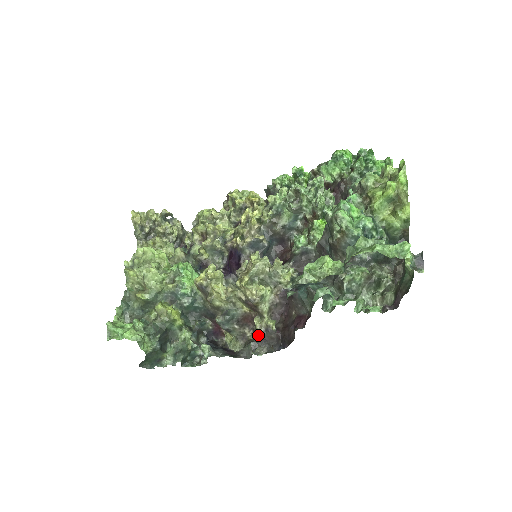
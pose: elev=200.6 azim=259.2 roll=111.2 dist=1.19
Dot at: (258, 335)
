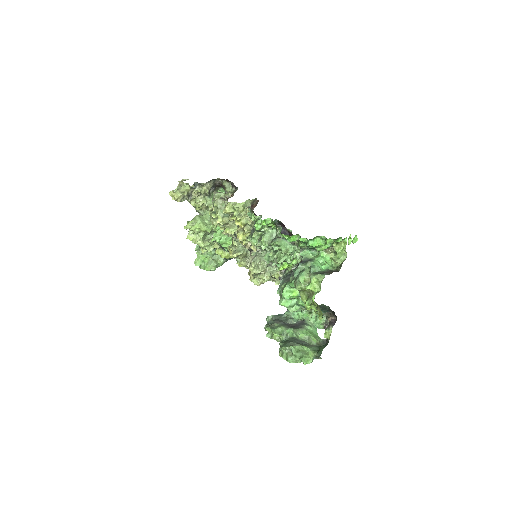
Dot at: occluded
